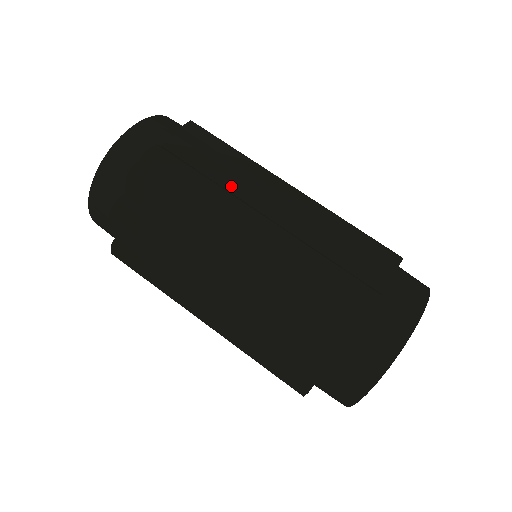
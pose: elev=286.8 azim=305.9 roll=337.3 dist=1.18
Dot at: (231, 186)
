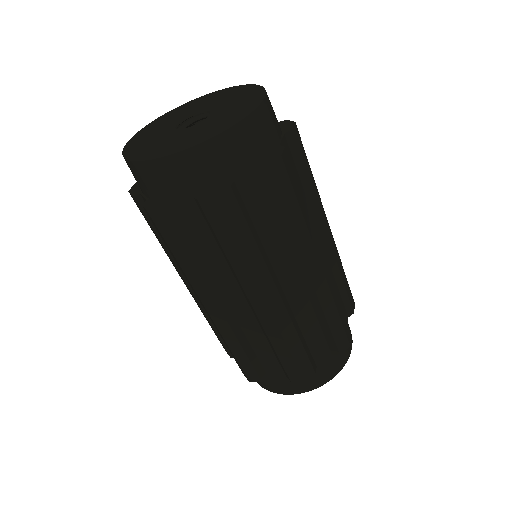
Dot at: (216, 270)
